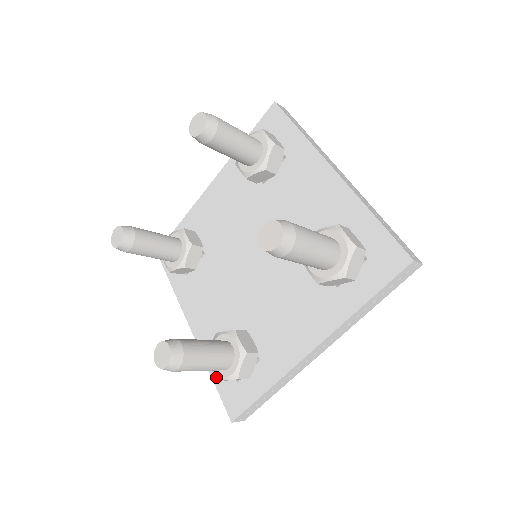
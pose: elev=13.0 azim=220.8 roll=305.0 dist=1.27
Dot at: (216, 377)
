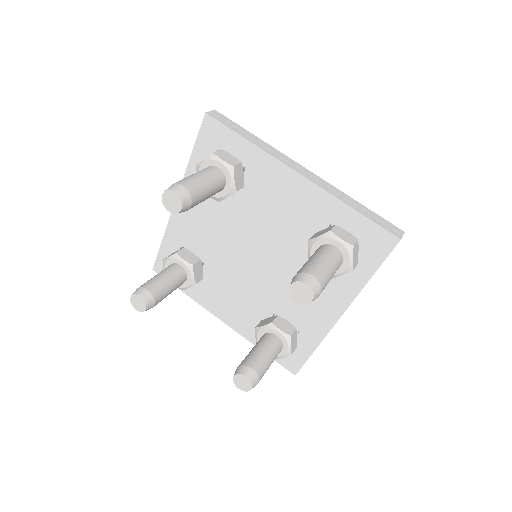
Dot at: occluded
